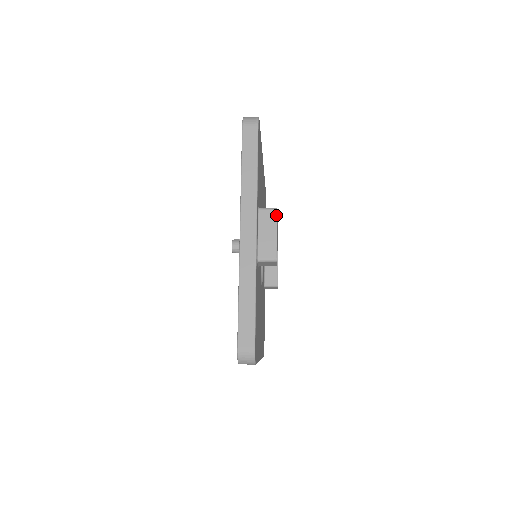
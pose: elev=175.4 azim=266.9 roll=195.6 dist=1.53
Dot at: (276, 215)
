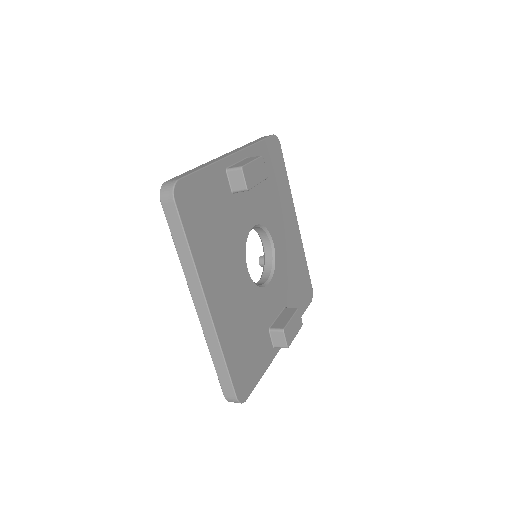
Dot at: (259, 157)
